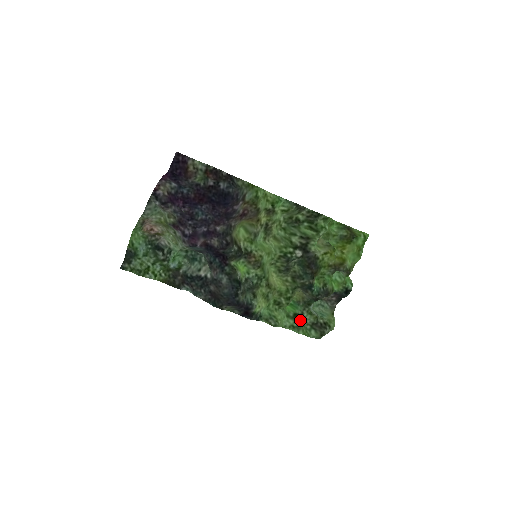
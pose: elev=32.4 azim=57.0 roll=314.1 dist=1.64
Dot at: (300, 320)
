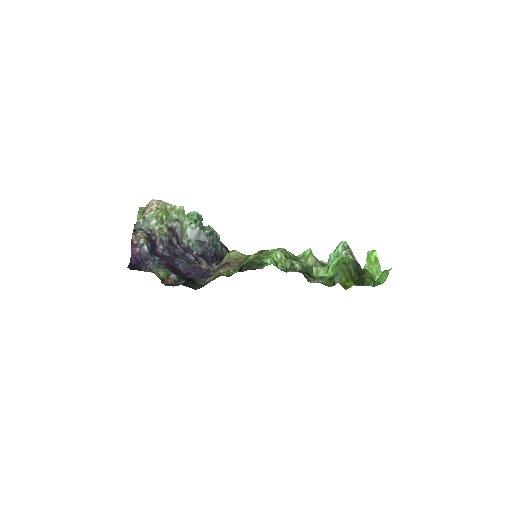
Dot at: occluded
